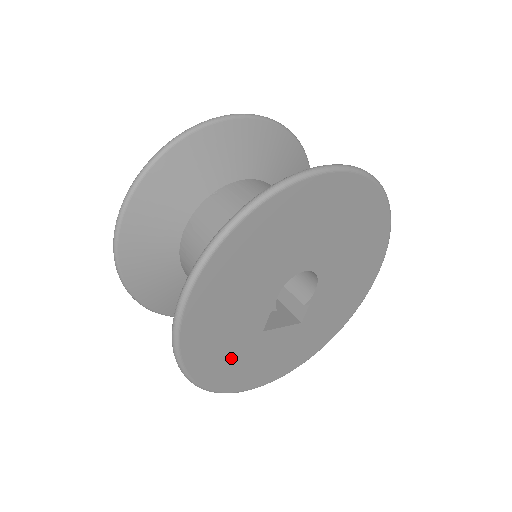
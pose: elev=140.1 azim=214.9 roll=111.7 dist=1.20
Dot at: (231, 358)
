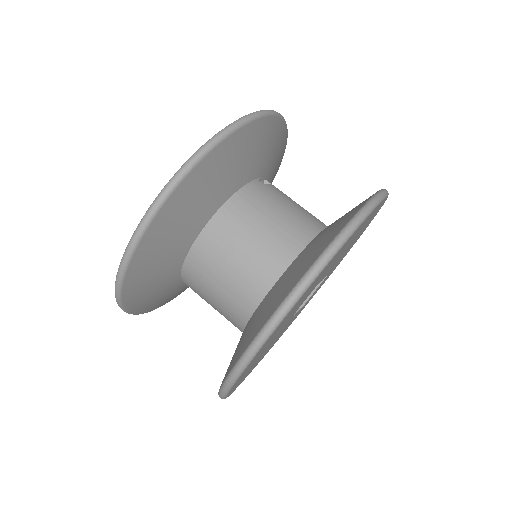
Dot at: occluded
